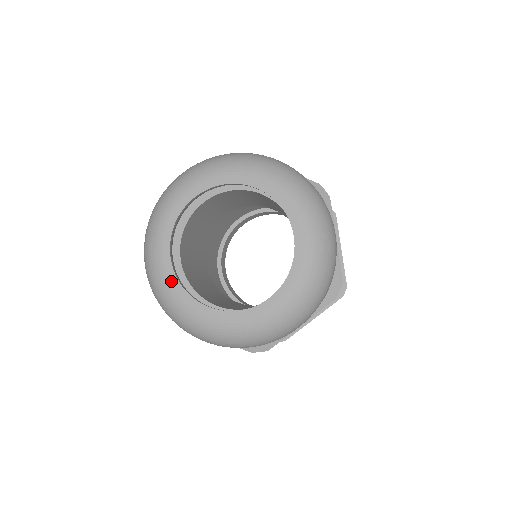
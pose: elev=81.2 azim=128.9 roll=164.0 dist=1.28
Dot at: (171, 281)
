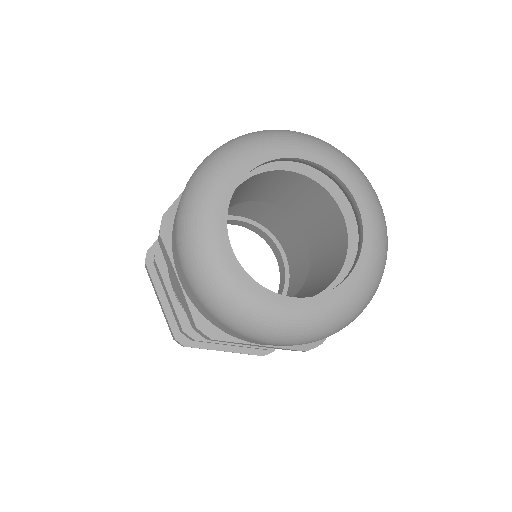
Dot at: (241, 279)
